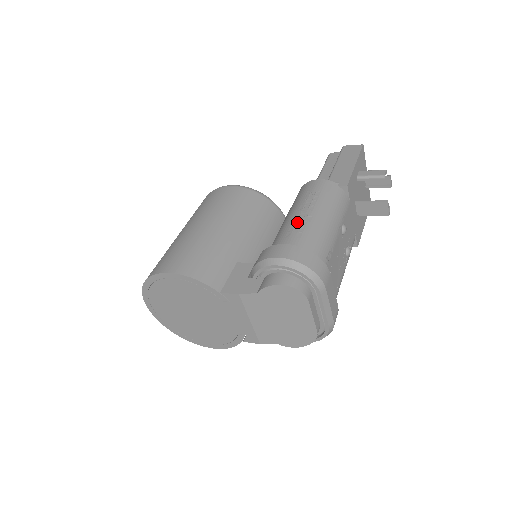
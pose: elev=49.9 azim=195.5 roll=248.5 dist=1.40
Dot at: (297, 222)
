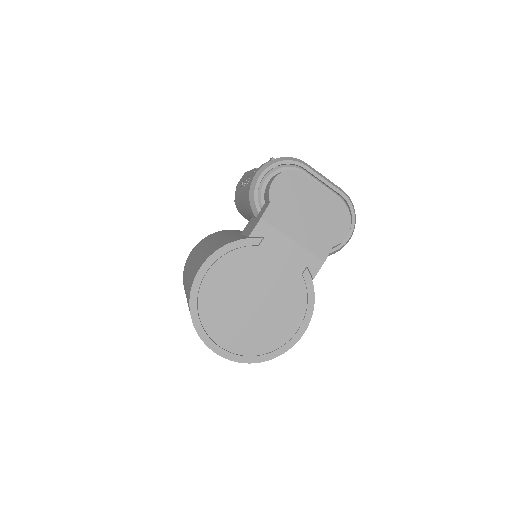
Dot at: occluded
